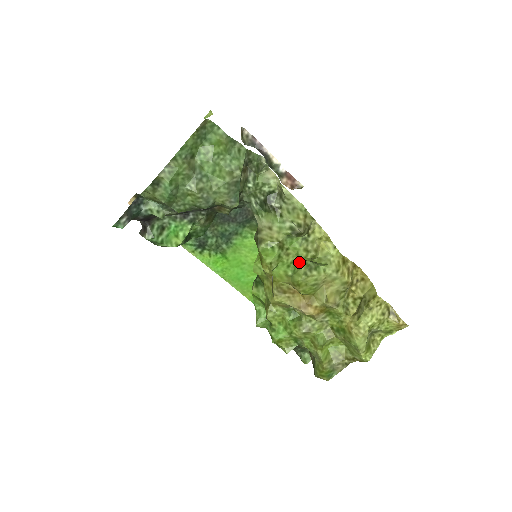
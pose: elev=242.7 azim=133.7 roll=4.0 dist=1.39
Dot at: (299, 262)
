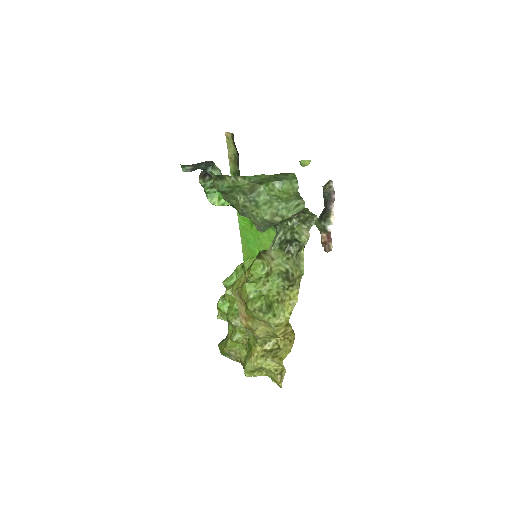
Dot at: (261, 298)
